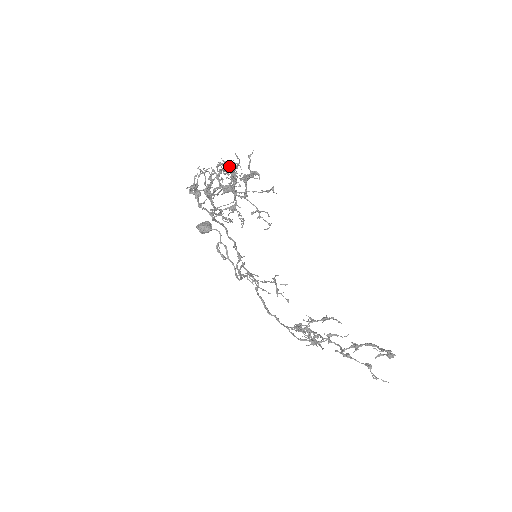
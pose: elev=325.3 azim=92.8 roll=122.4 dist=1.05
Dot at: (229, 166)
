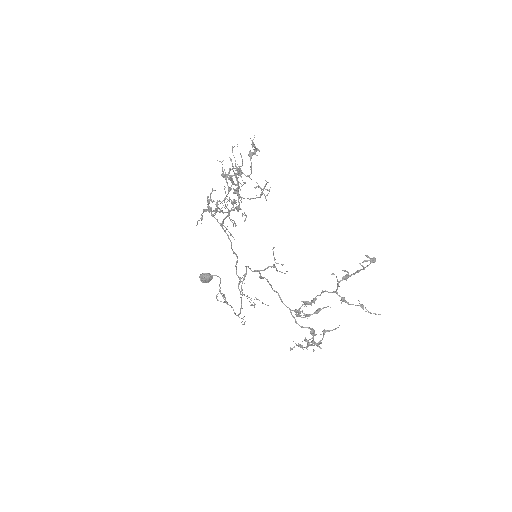
Dot at: (234, 172)
